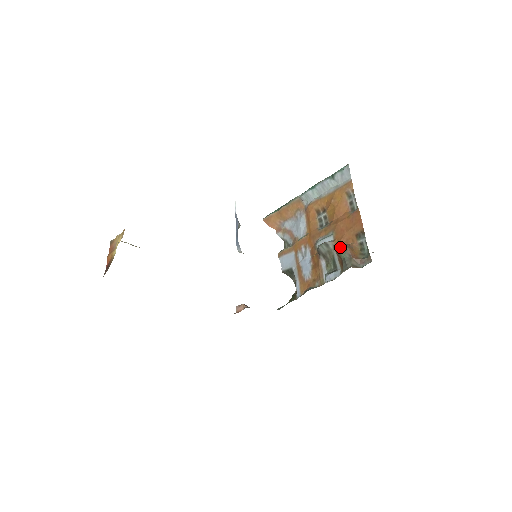
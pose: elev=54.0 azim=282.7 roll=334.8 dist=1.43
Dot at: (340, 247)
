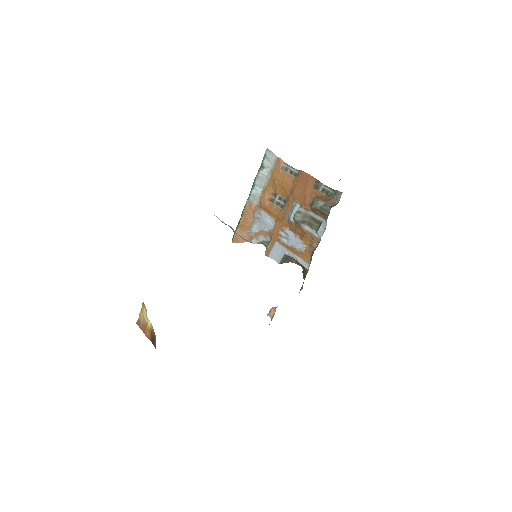
Dot at: (310, 205)
